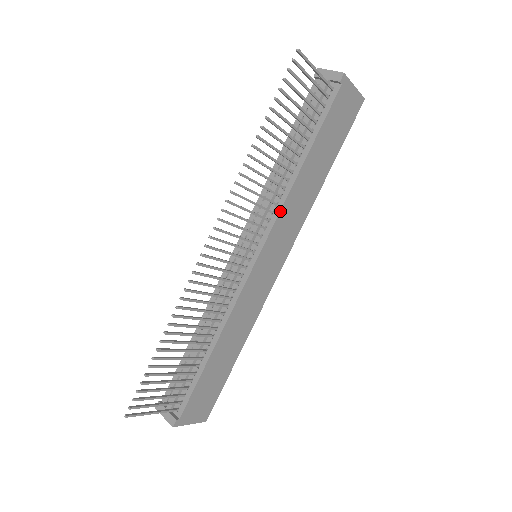
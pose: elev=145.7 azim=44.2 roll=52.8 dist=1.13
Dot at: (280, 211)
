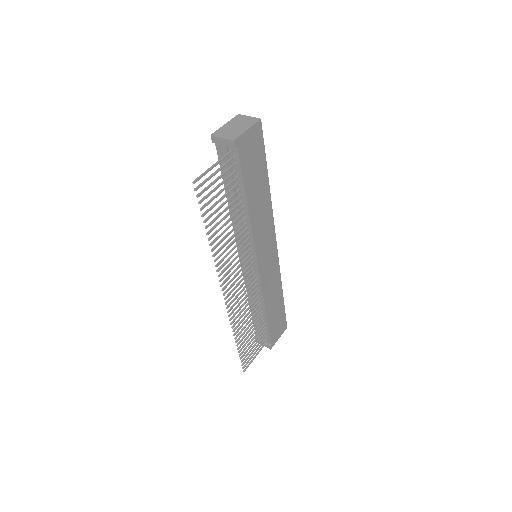
Dot at: (253, 238)
